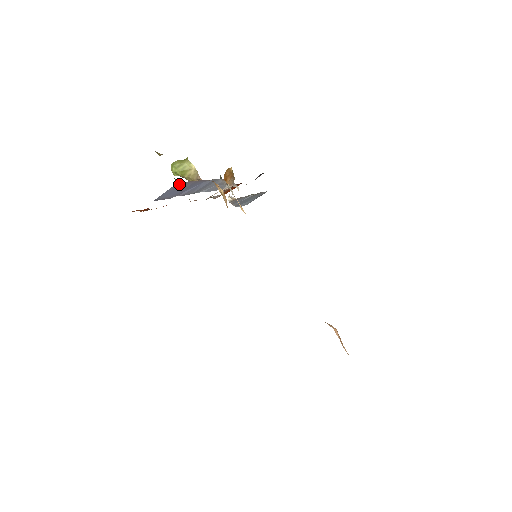
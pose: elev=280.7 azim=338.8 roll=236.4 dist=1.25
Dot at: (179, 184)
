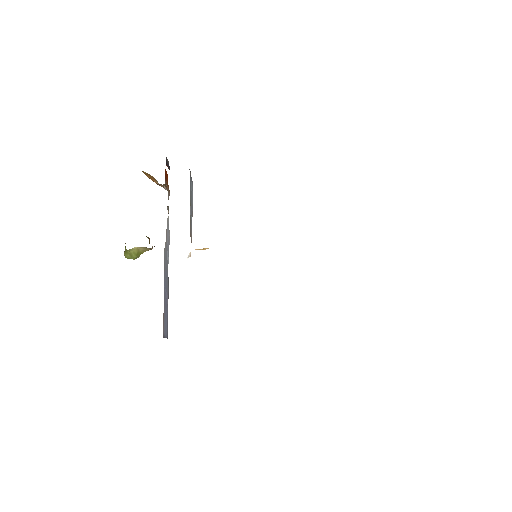
Dot at: (163, 330)
